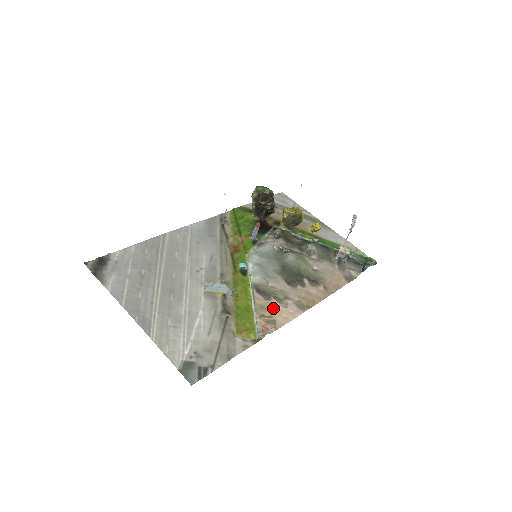
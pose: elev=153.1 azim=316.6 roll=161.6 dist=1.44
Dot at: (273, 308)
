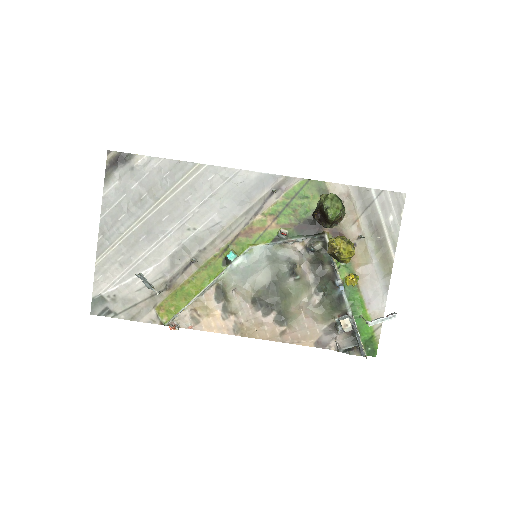
Dot at: (210, 312)
